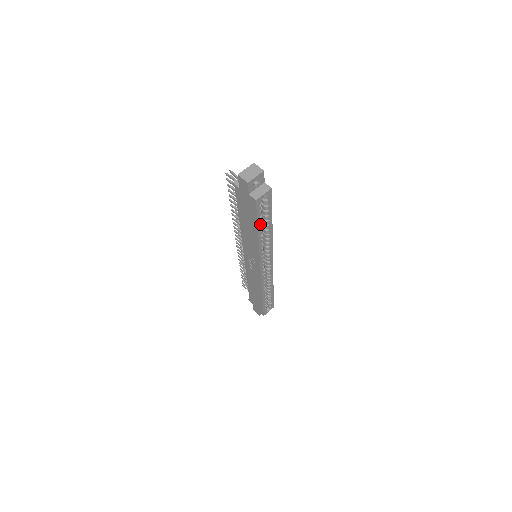
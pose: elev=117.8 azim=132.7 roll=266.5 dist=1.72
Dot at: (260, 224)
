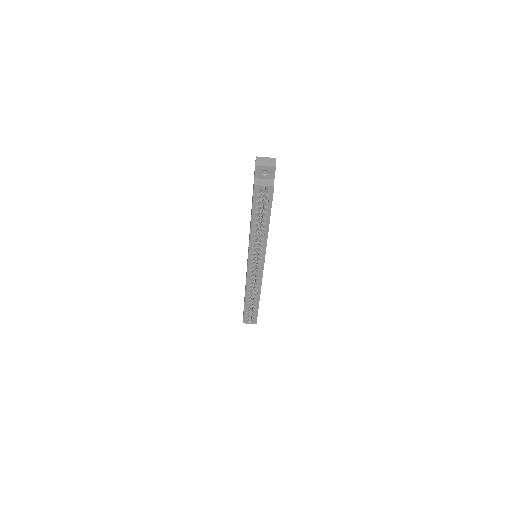
Dot at: (255, 215)
